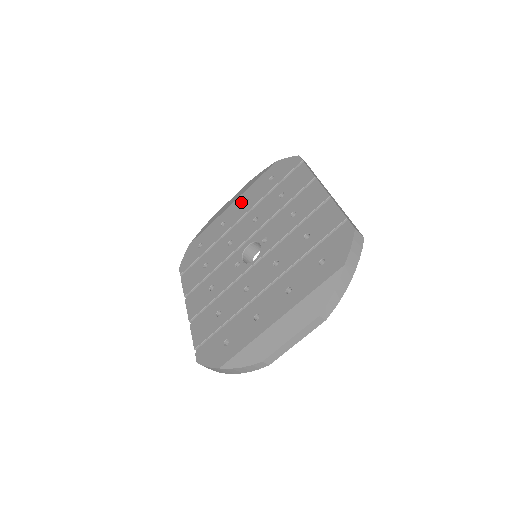
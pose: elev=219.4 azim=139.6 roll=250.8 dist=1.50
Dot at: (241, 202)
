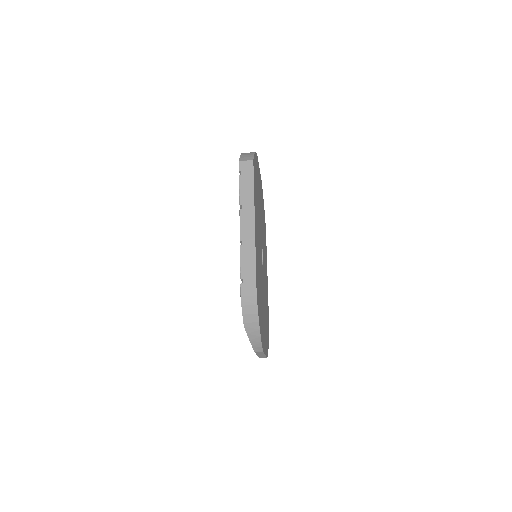
Dot at: occluded
